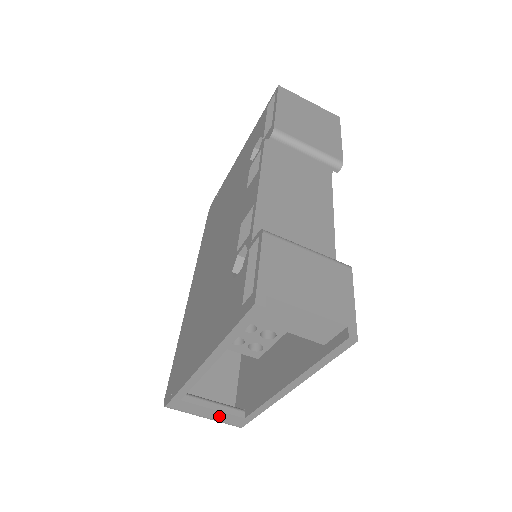
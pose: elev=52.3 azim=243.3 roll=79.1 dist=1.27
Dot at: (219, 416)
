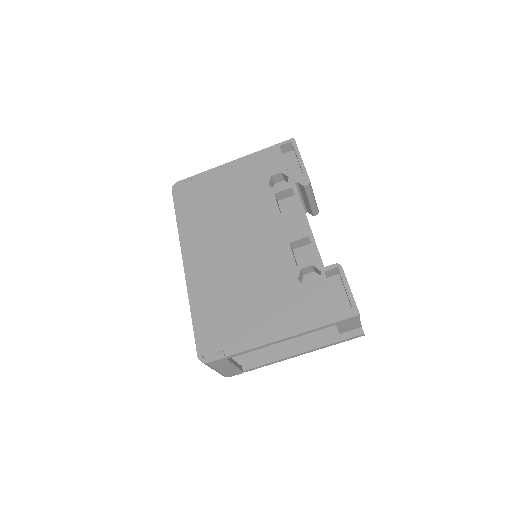
Dot at: (230, 370)
